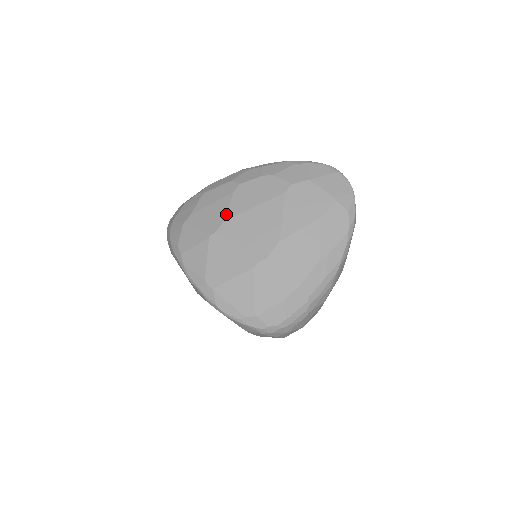
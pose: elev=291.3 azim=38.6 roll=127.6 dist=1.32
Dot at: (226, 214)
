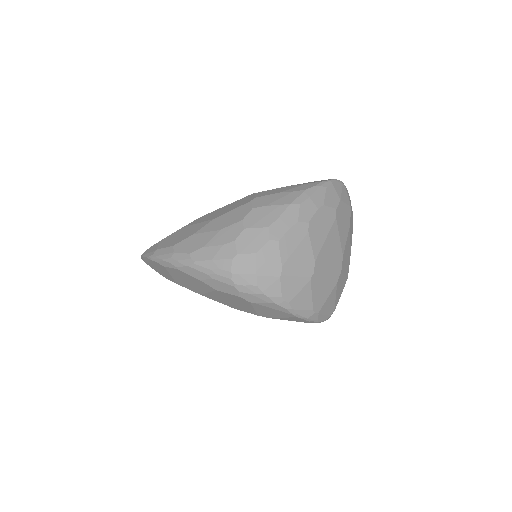
Dot at: (314, 254)
